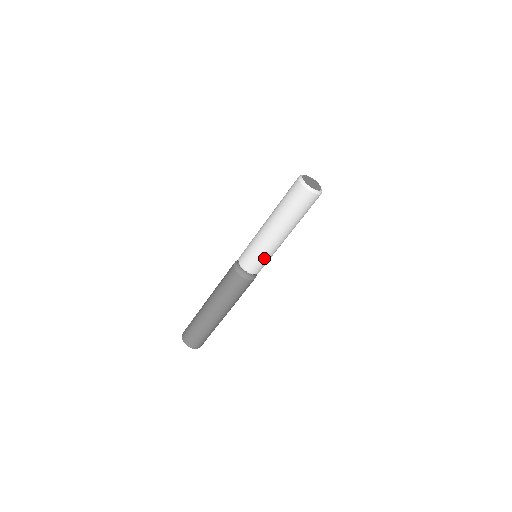
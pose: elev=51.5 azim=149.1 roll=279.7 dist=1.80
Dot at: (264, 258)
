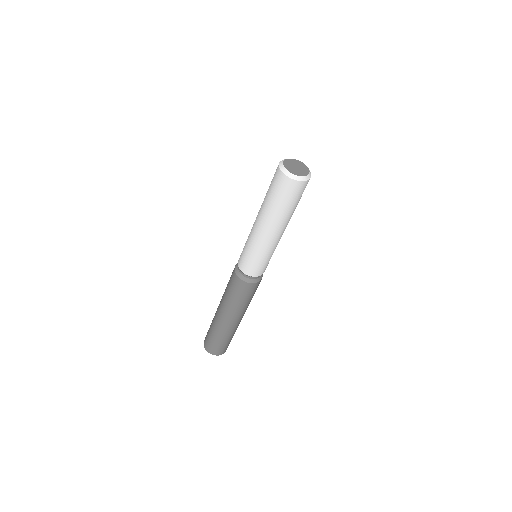
Dot at: (268, 258)
